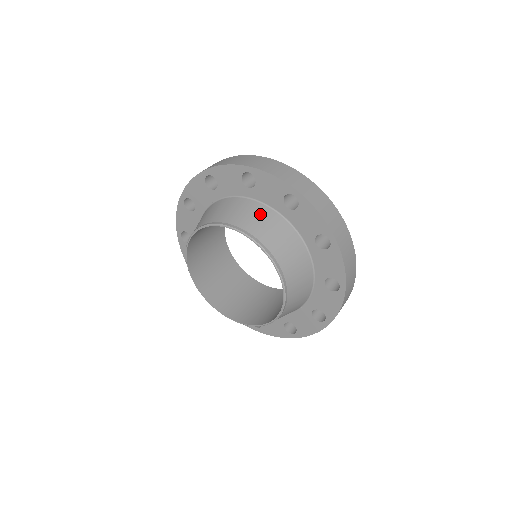
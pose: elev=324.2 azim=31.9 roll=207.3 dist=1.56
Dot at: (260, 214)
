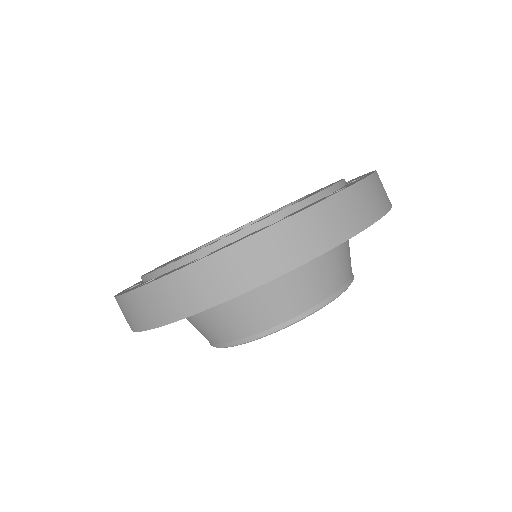
Dot at: (318, 268)
